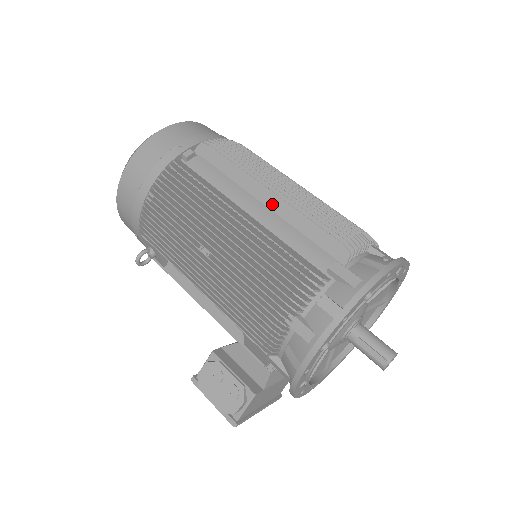
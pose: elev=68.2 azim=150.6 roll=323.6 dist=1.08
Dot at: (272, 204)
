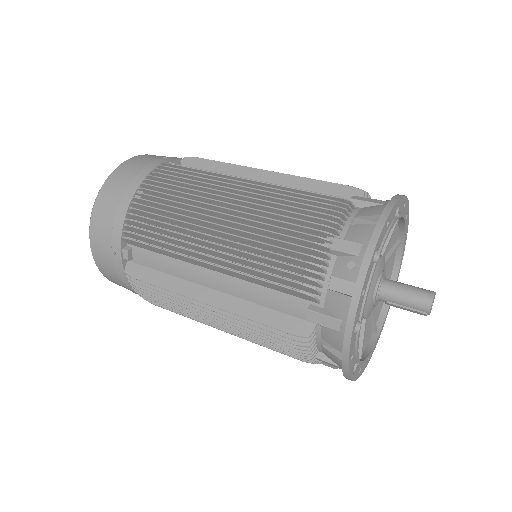
Dot at: (219, 271)
